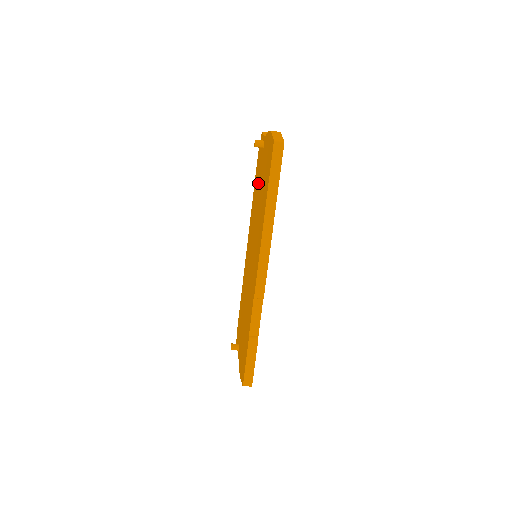
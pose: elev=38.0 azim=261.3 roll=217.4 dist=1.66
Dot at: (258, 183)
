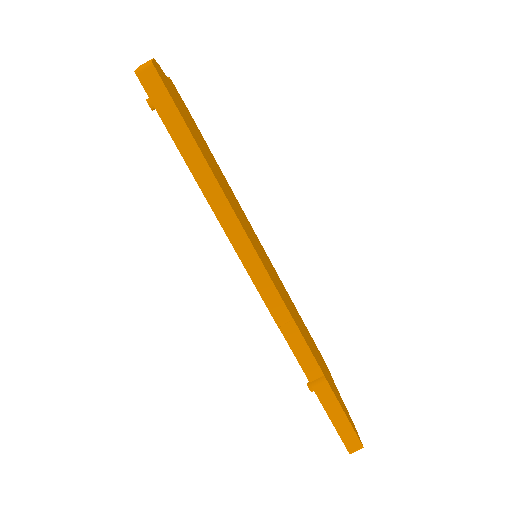
Dot at: occluded
